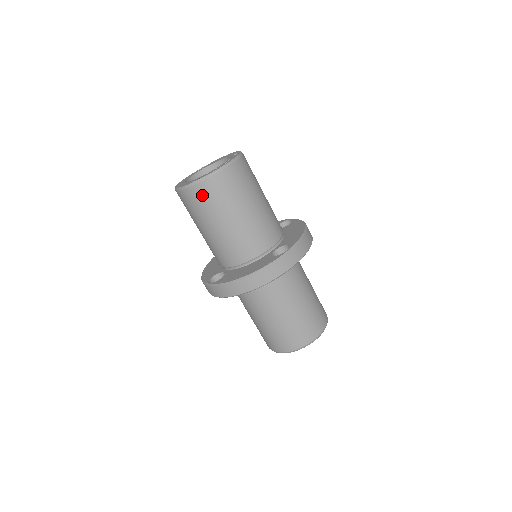
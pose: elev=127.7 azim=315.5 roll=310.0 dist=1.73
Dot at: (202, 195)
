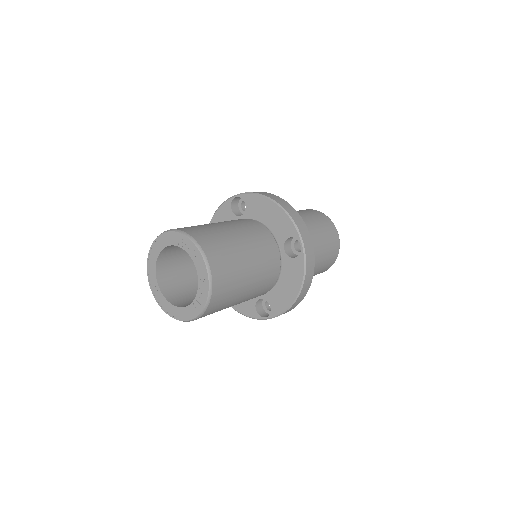
Dot at: (216, 306)
